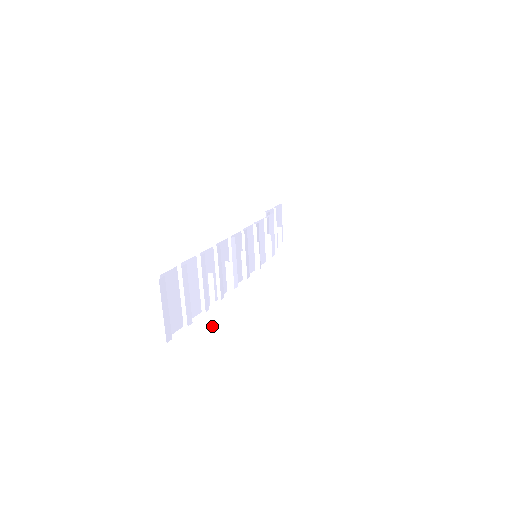
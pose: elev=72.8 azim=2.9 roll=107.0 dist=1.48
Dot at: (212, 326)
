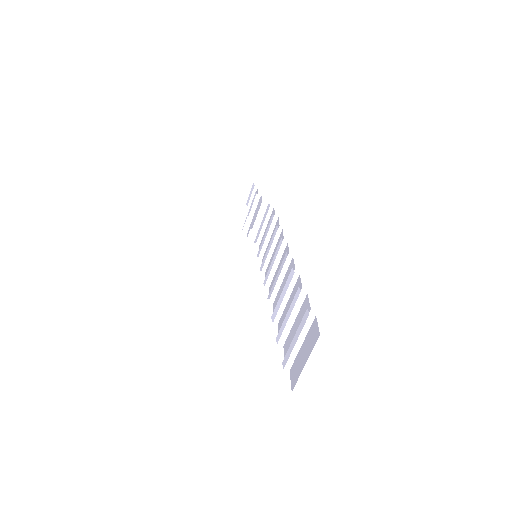
Dot at: (287, 361)
